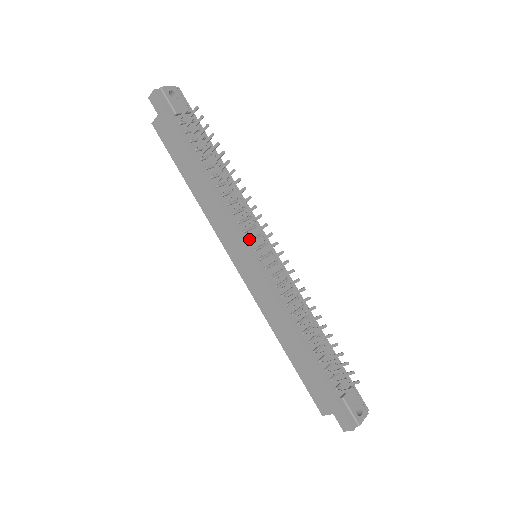
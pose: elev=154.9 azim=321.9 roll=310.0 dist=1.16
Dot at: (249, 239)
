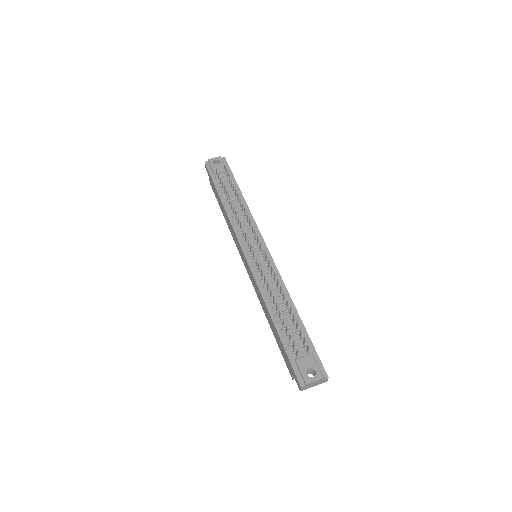
Dot at: (245, 243)
